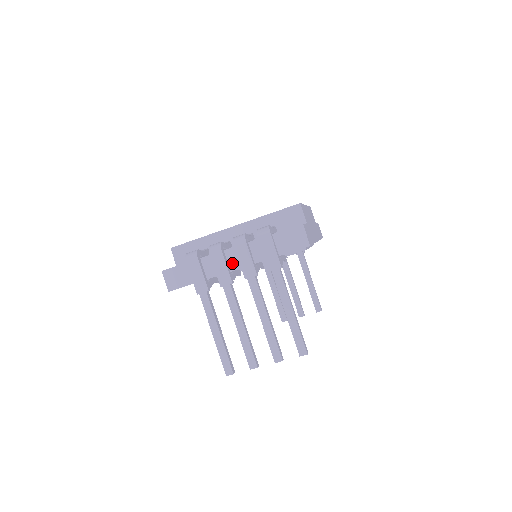
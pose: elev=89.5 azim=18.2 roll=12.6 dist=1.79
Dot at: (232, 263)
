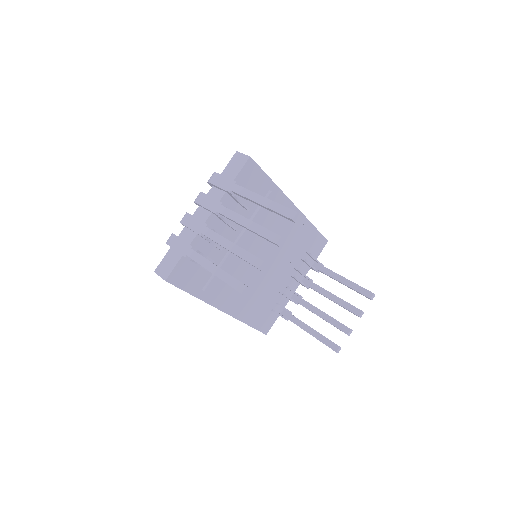
Dot at: (202, 217)
